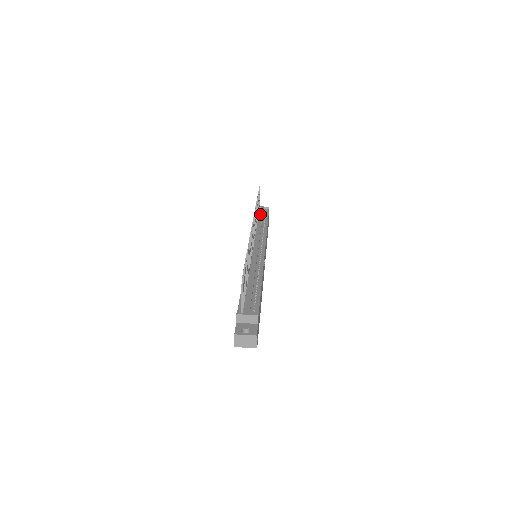
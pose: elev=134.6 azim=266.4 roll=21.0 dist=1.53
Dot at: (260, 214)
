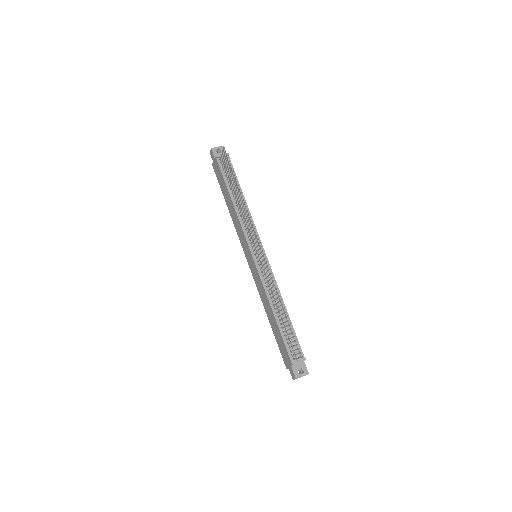
Dot at: occluded
